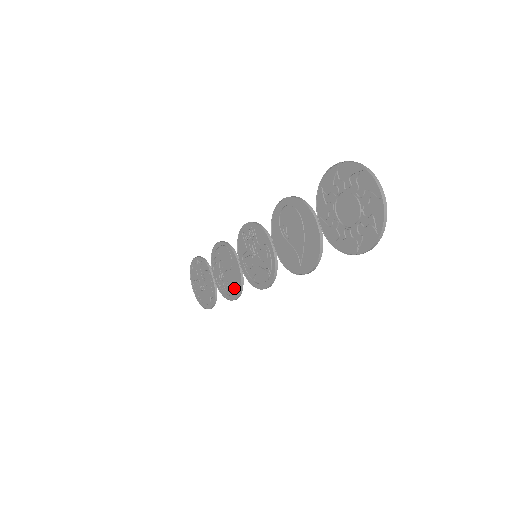
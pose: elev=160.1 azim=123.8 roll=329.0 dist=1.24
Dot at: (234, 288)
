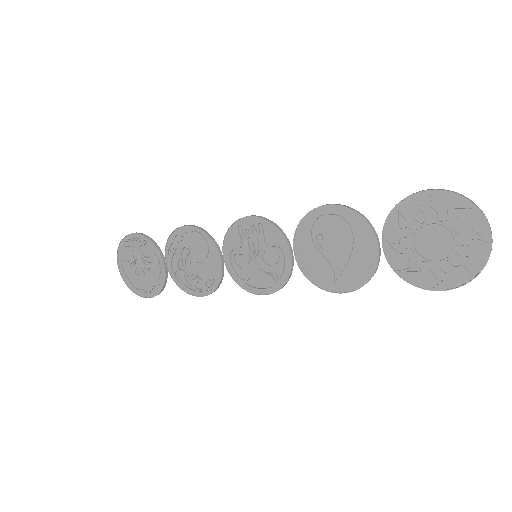
Dot at: (205, 284)
